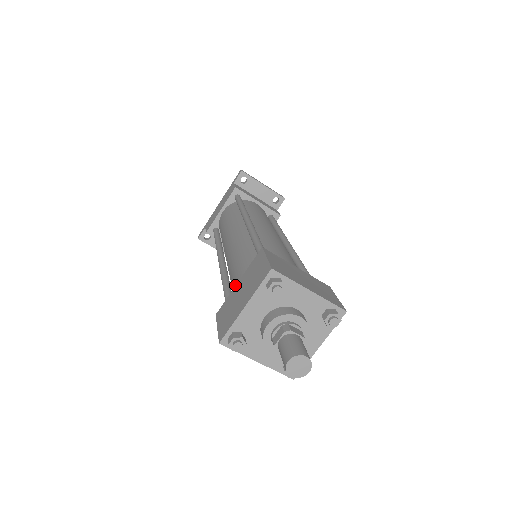
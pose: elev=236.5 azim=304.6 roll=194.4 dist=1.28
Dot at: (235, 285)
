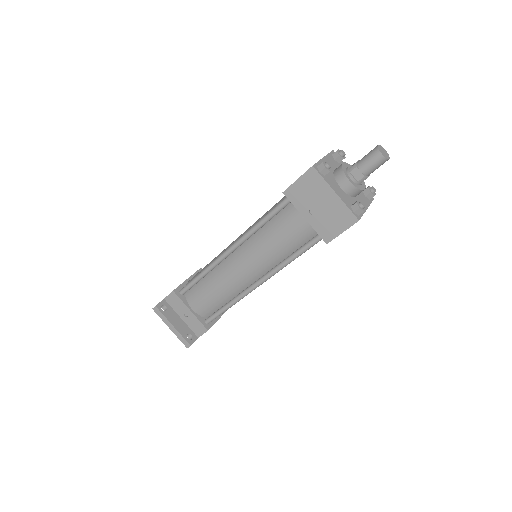
Dot at: (285, 197)
